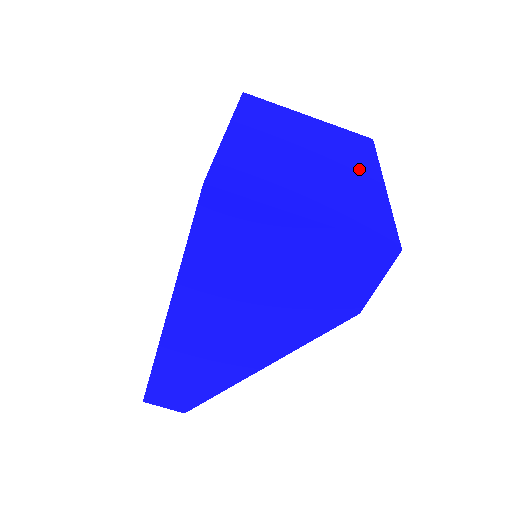
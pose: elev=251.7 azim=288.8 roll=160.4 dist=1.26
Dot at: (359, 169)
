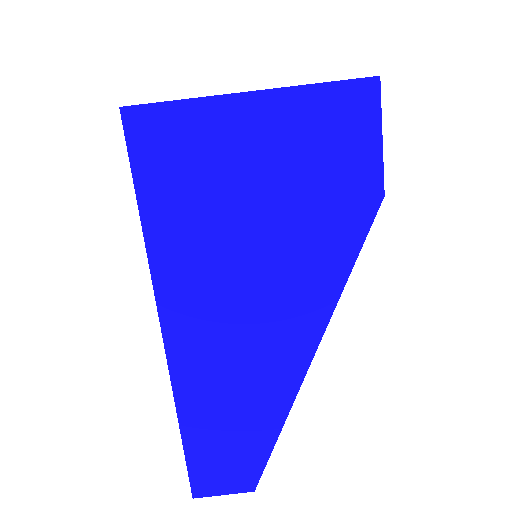
Dot at: occluded
